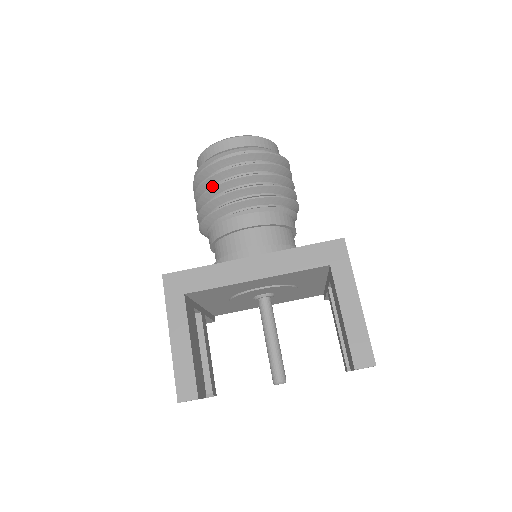
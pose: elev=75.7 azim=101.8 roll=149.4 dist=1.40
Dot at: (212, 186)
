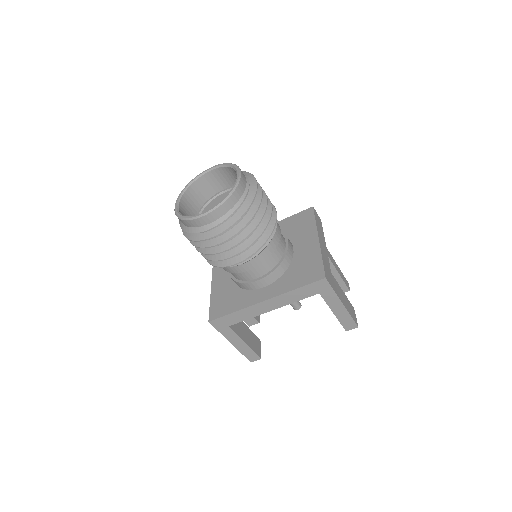
Dot at: occluded
